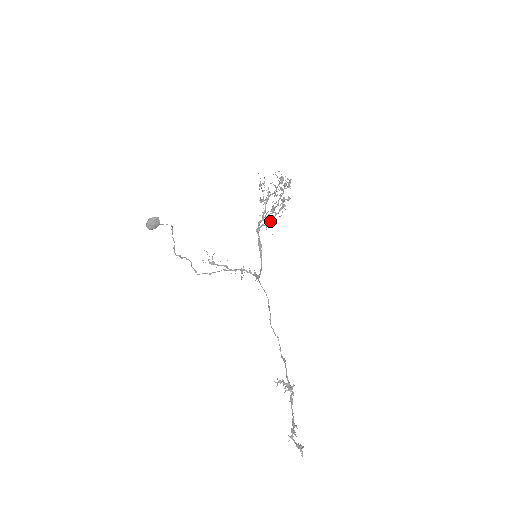
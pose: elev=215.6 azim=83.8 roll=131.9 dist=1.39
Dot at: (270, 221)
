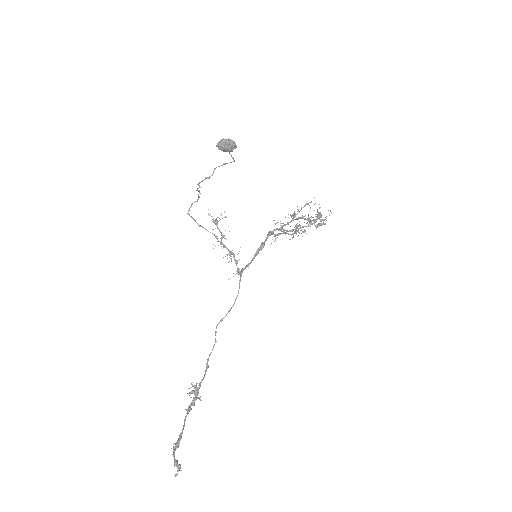
Dot at: (279, 234)
